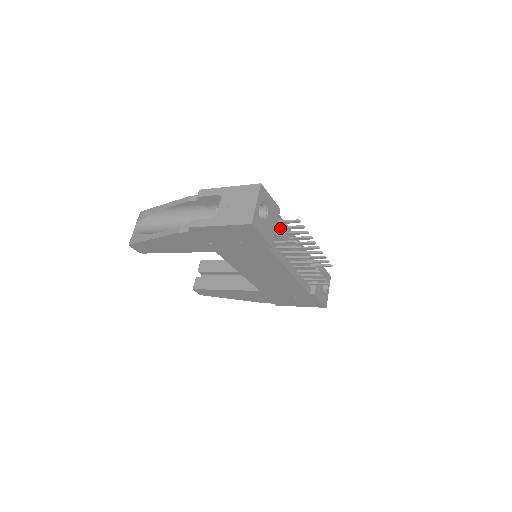
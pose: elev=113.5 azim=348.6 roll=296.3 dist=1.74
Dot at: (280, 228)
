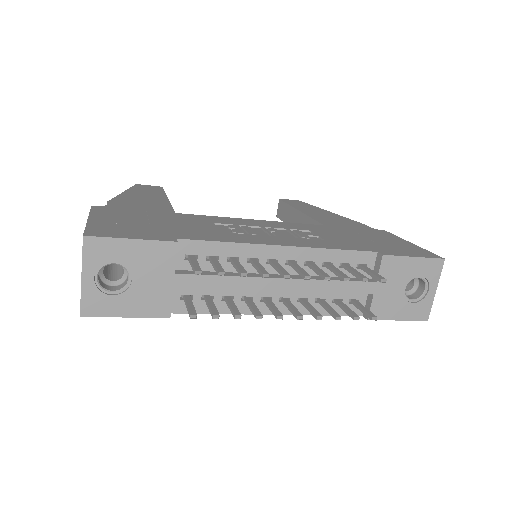
Dot at: (189, 274)
